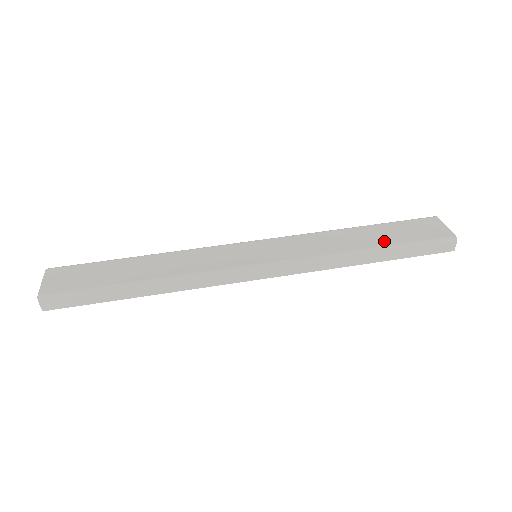
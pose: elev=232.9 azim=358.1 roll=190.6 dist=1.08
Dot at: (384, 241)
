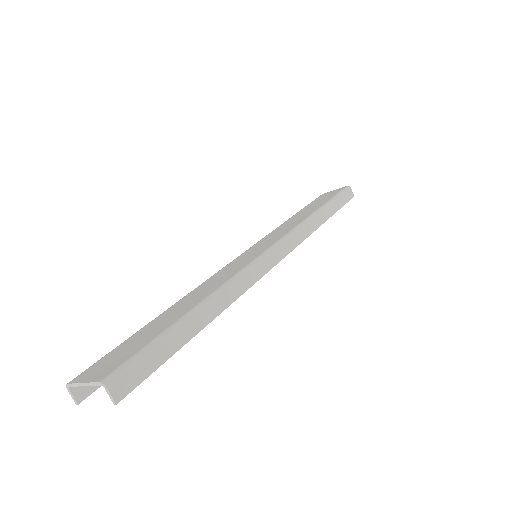
Dot at: (318, 205)
